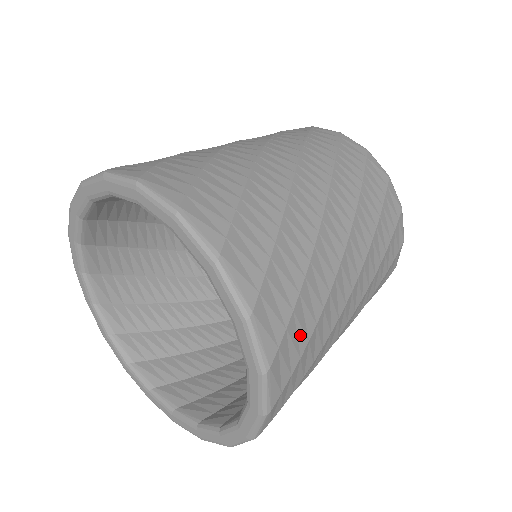
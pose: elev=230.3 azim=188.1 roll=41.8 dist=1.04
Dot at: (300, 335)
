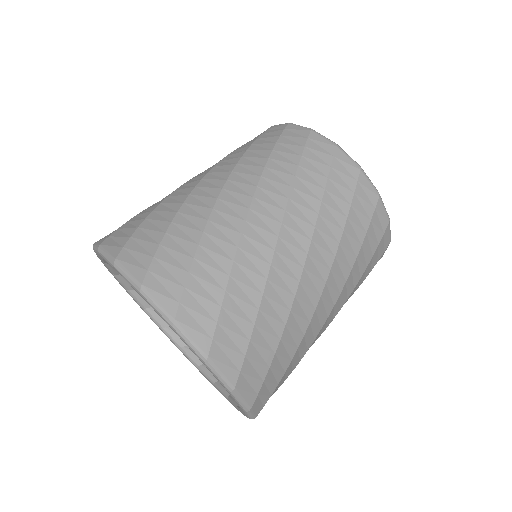
Dot at: (210, 289)
